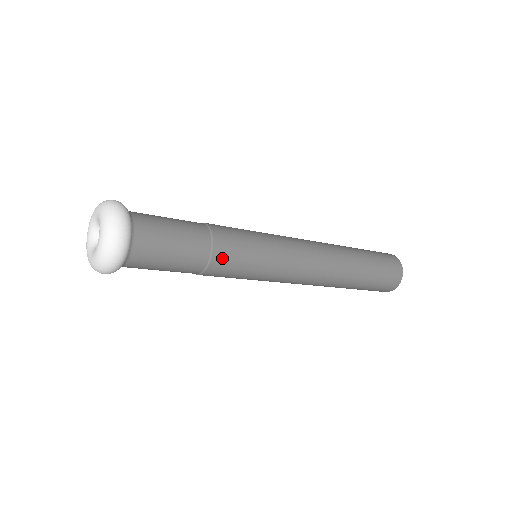
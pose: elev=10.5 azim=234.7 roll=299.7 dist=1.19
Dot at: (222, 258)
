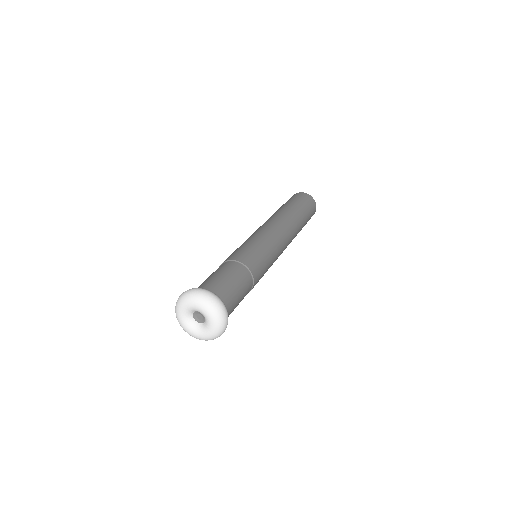
Dot at: (256, 271)
